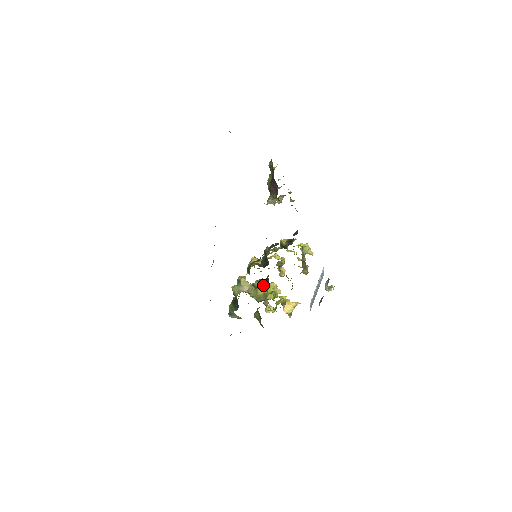
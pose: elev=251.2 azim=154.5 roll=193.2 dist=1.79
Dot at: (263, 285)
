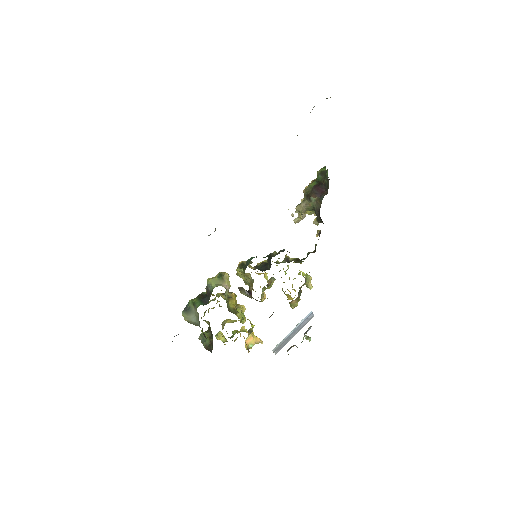
Dot at: occluded
